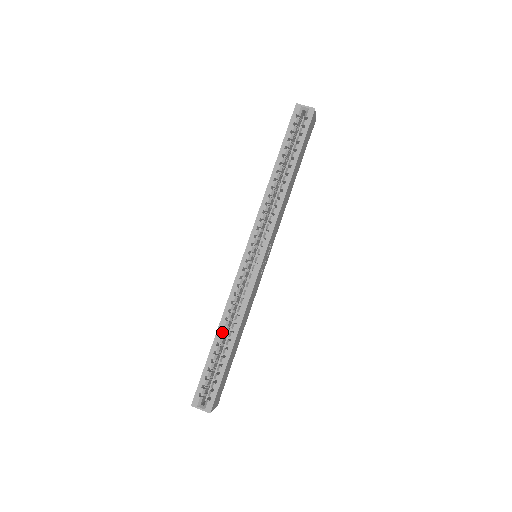
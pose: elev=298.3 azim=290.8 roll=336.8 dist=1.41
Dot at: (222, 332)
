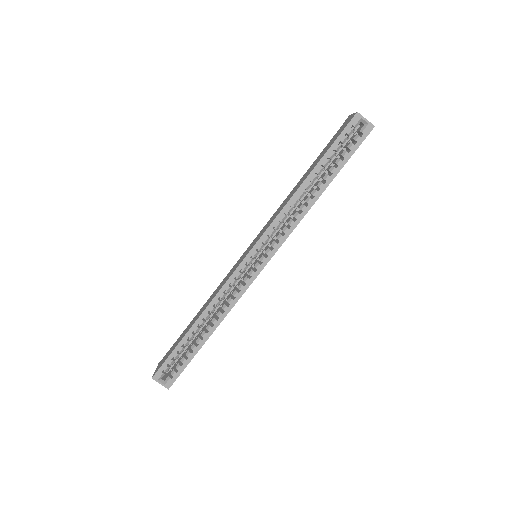
Dot at: (201, 323)
